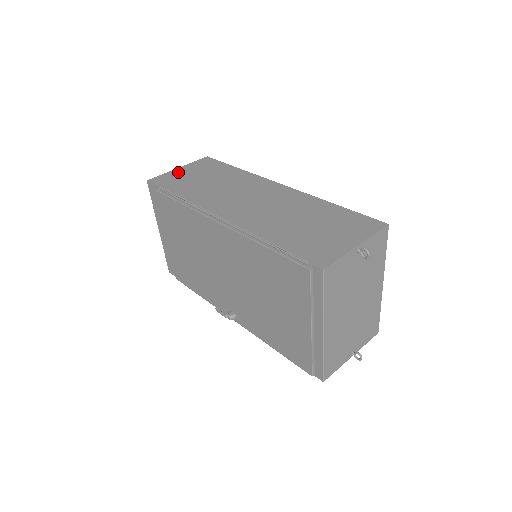
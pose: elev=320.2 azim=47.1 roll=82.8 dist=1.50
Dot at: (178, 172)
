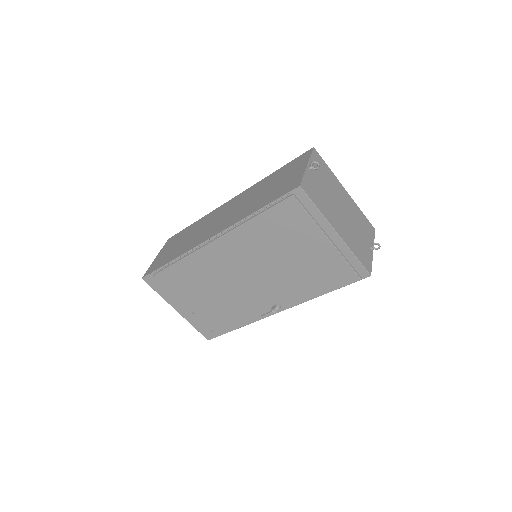
Dot at: (158, 258)
